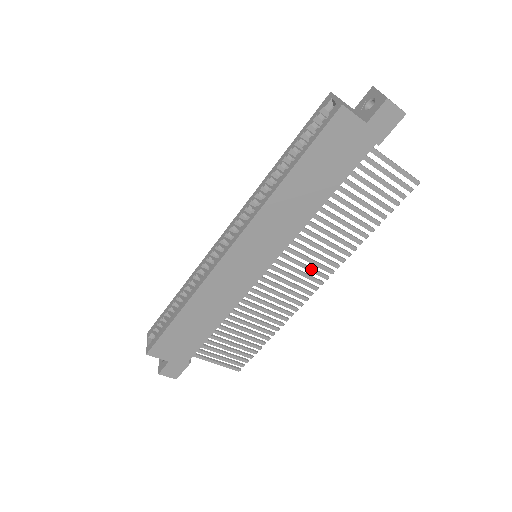
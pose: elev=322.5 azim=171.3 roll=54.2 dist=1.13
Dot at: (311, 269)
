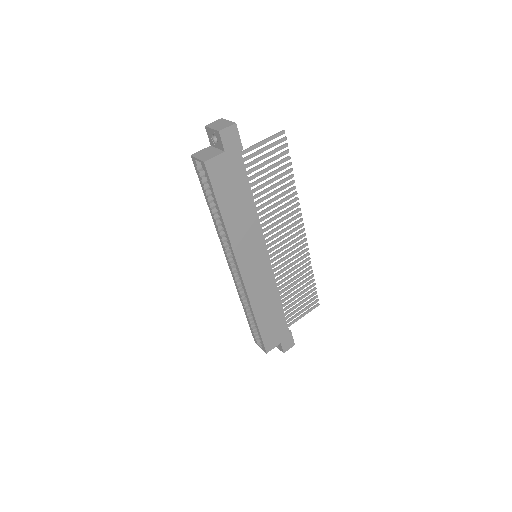
Dot at: (288, 228)
